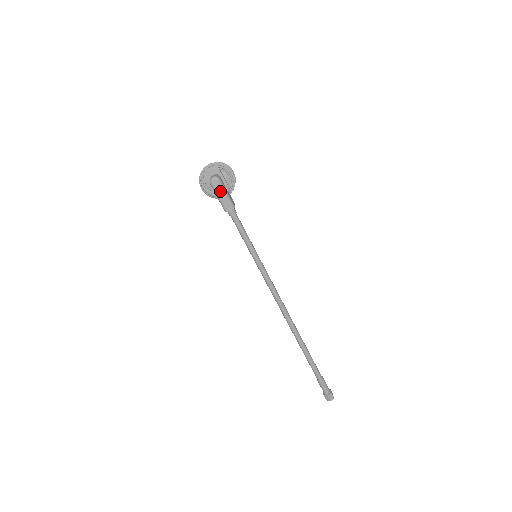
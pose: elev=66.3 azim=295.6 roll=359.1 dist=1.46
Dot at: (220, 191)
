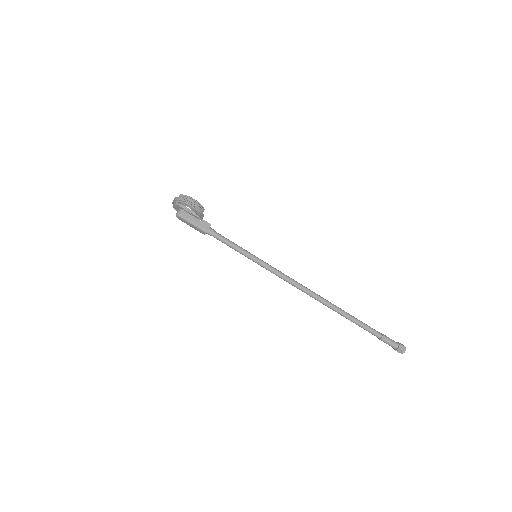
Dot at: (188, 223)
